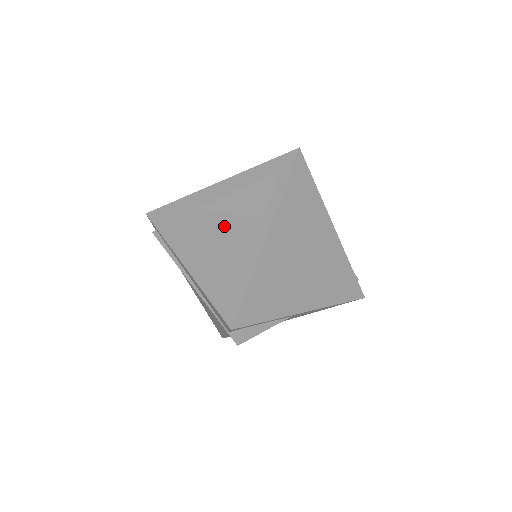
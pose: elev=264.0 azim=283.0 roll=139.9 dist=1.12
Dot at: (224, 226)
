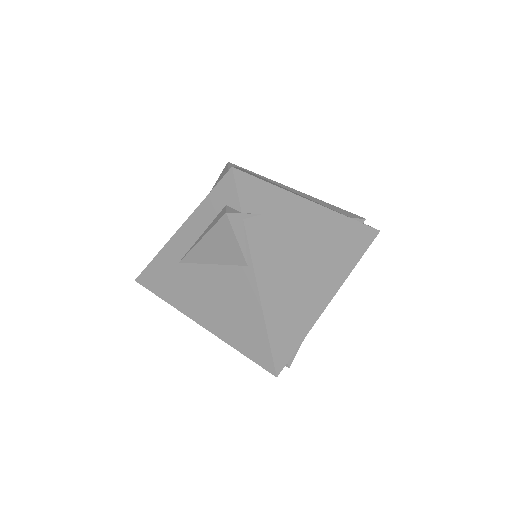
Dot at: (211, 278)
